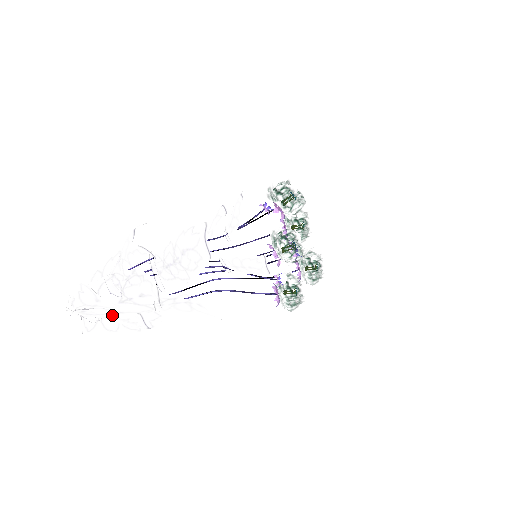
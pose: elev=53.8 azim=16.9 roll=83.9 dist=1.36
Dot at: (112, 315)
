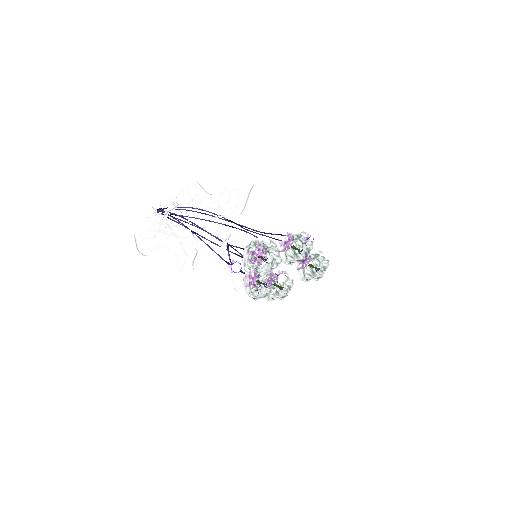
Dot at: (181, 221)
